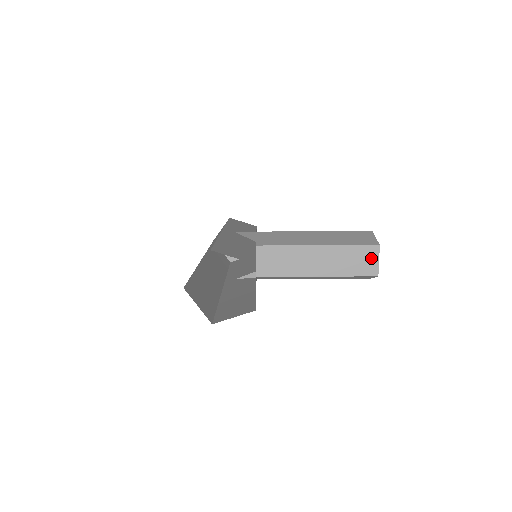
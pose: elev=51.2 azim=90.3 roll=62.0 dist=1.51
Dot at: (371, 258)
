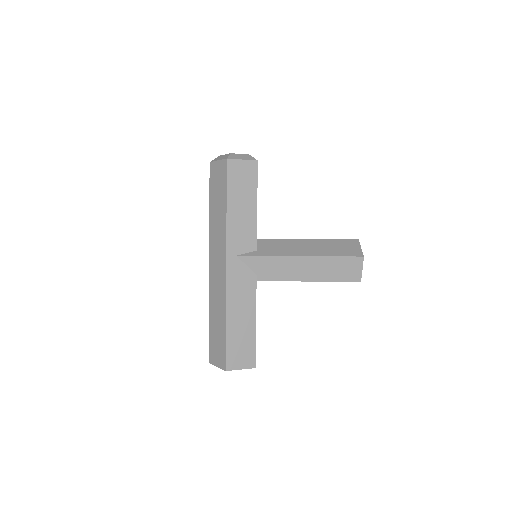
Dot at: occluded
